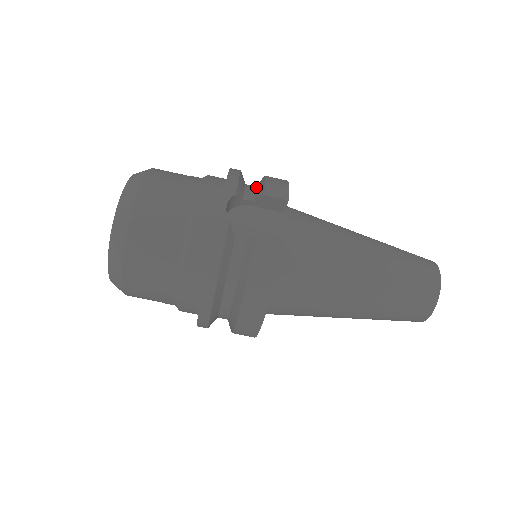
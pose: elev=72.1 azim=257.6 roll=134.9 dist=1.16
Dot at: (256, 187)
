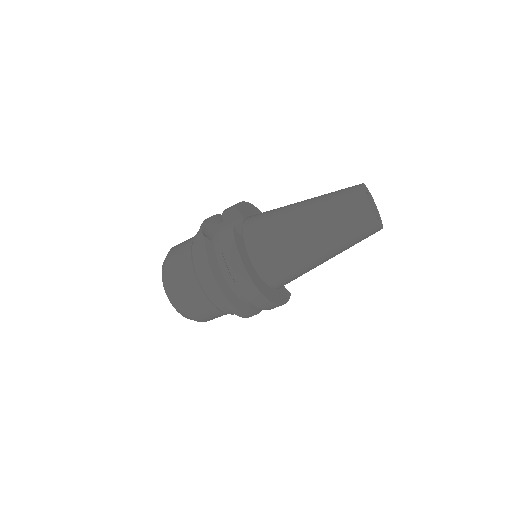
Dot at: occluded
